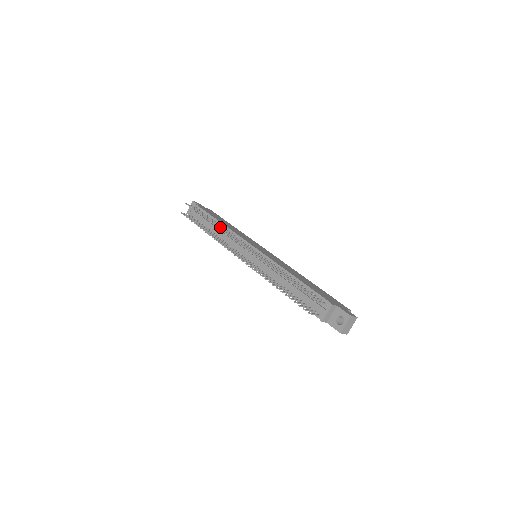
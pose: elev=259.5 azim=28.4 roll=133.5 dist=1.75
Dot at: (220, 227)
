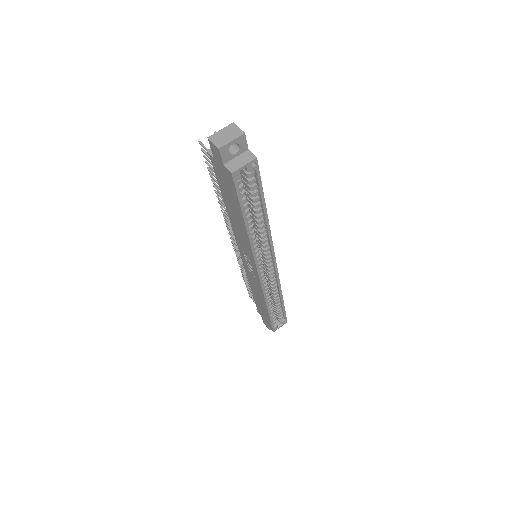
Dot at: occluded
